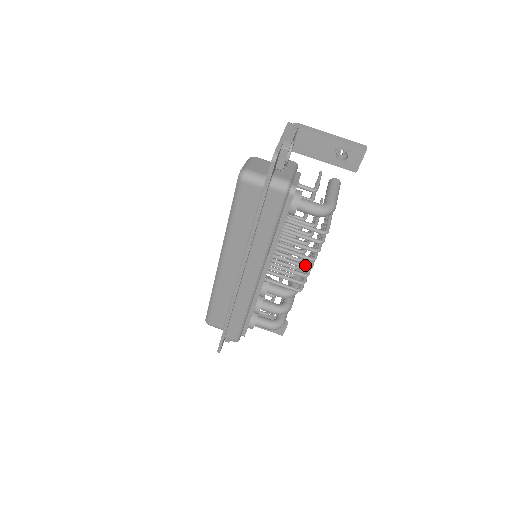
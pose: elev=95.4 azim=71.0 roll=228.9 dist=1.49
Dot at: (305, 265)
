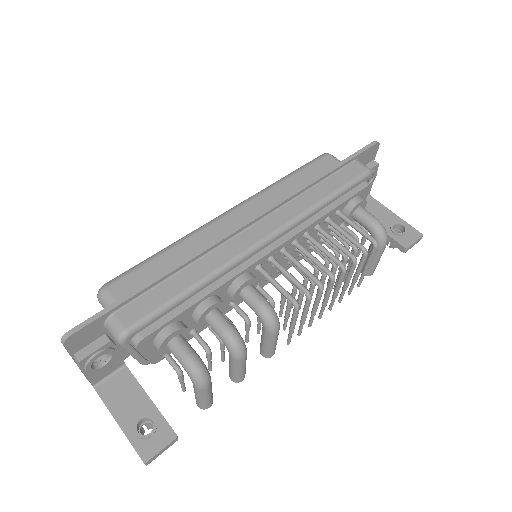
Dot at: occluded
